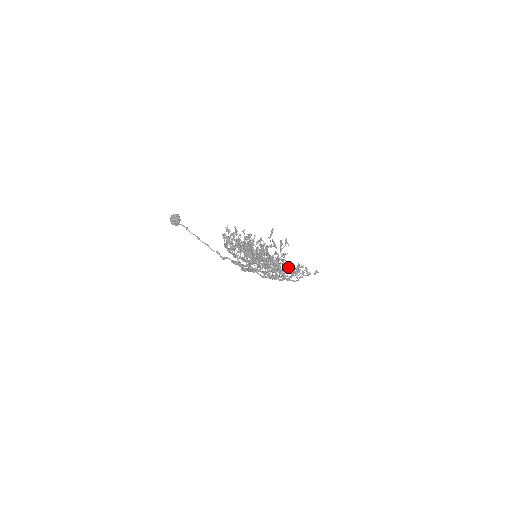
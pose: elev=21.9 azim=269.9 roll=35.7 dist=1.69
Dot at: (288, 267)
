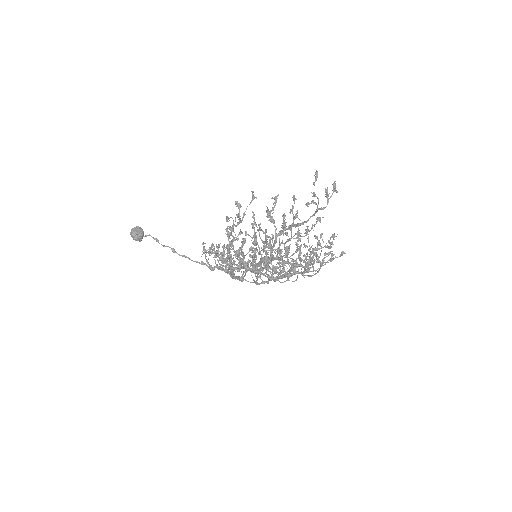
Dot at: (286, 274)
